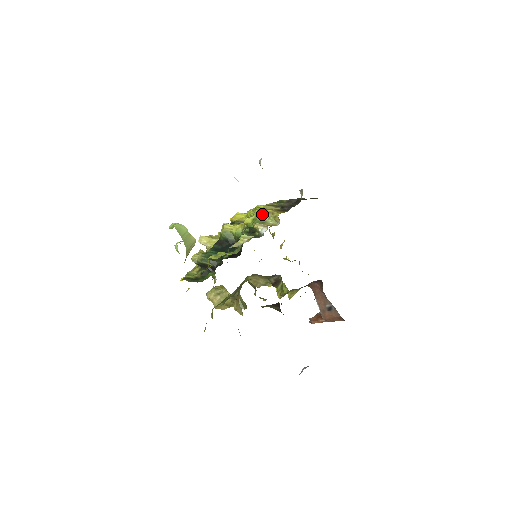
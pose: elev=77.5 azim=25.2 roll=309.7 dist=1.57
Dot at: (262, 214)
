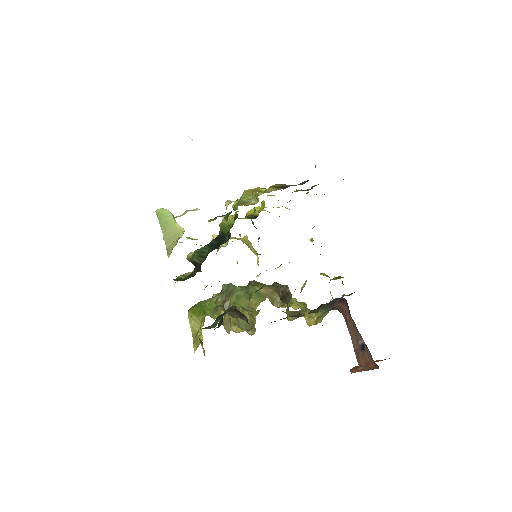
Dot at: (247, 193)
